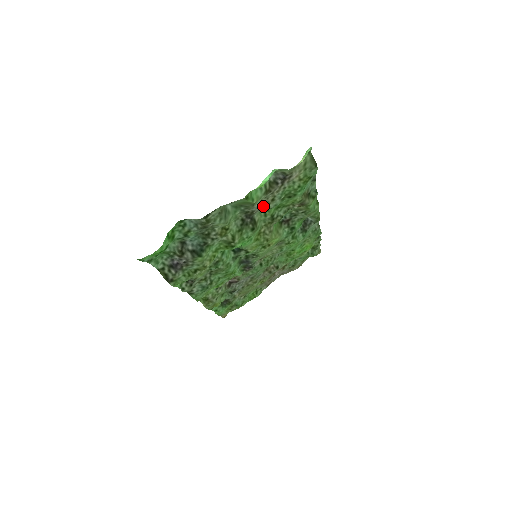
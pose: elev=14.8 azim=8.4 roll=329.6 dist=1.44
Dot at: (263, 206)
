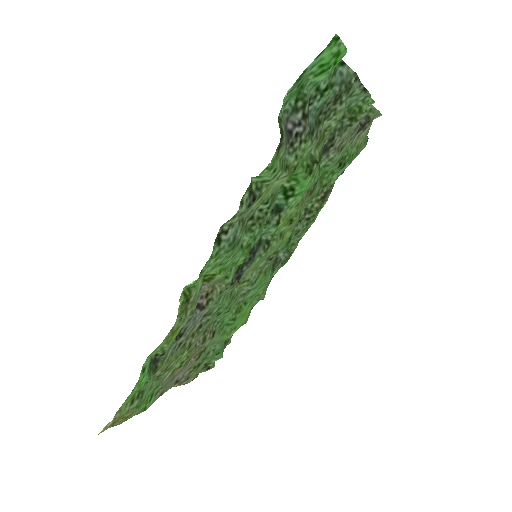
Dot at: (336, 148)
